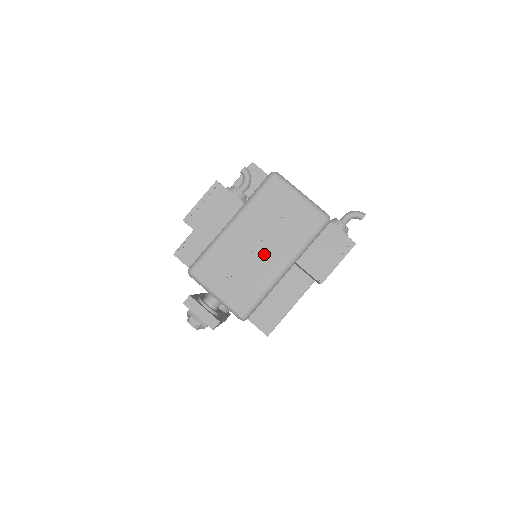
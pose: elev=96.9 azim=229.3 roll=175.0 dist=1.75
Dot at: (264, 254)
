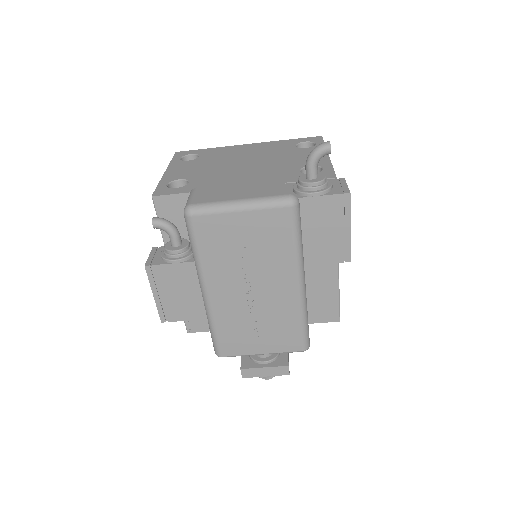
Dot at: (266, 291)
